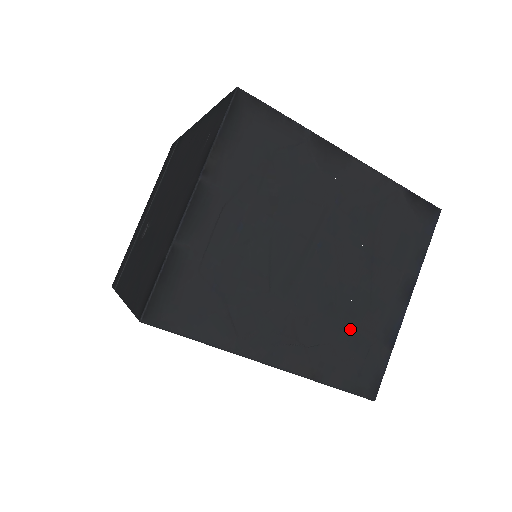
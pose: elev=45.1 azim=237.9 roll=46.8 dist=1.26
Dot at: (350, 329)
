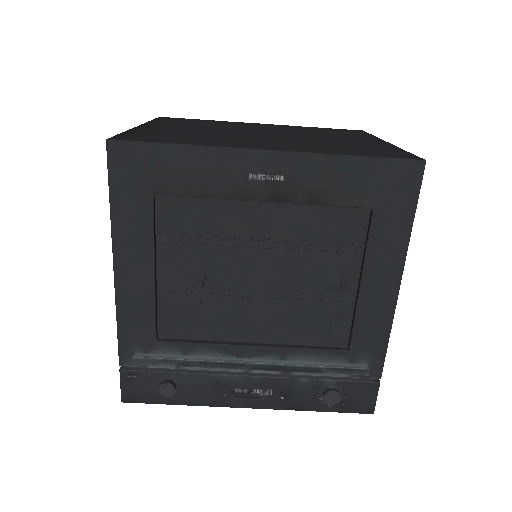
Dot at: (339, 145)
